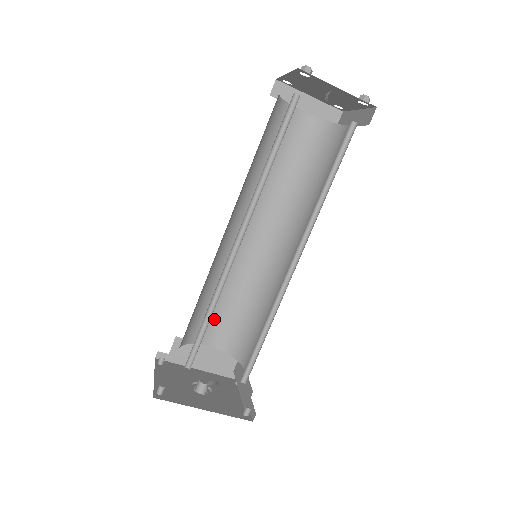
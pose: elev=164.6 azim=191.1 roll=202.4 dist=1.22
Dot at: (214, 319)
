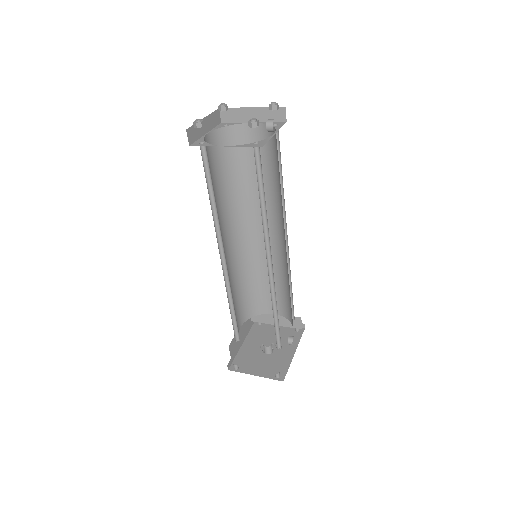
Dot at: (236, 312)
